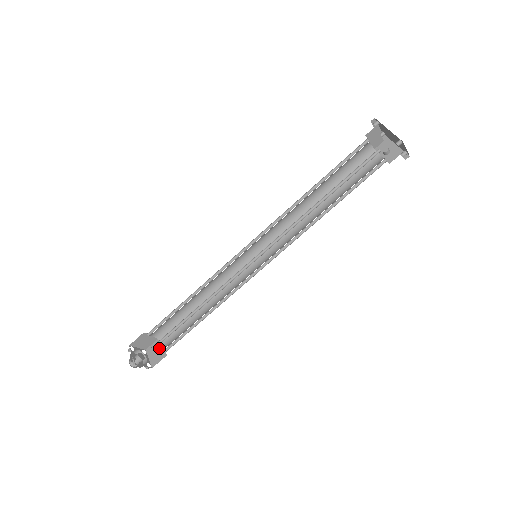
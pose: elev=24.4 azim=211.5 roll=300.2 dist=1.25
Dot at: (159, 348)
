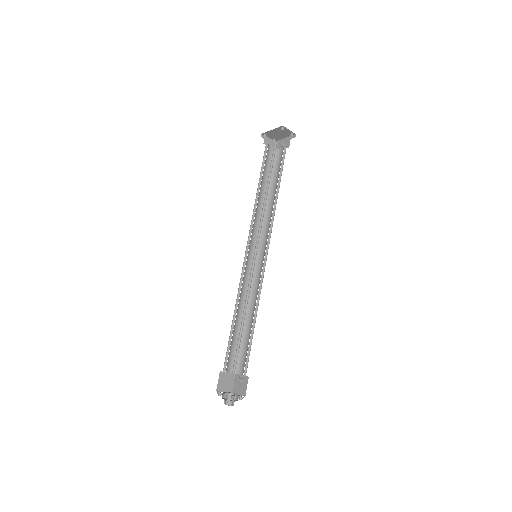
Dot at: (240, 378)
